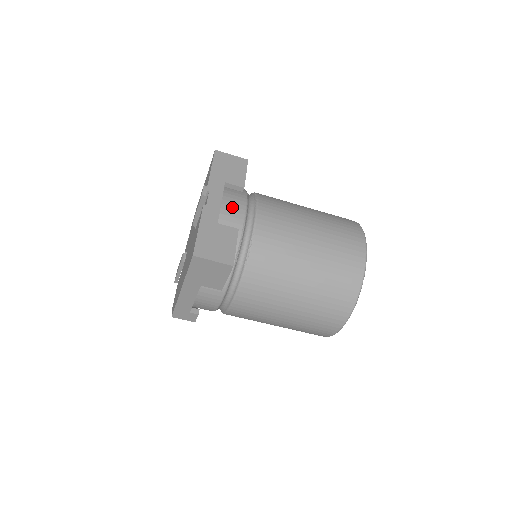
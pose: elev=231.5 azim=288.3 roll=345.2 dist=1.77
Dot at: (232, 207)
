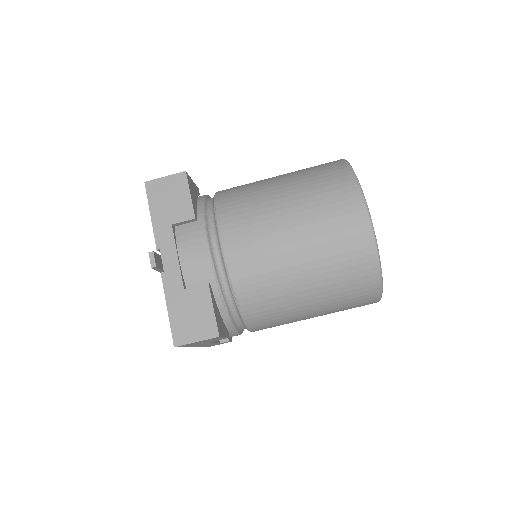
Dot at: (192, 254)
